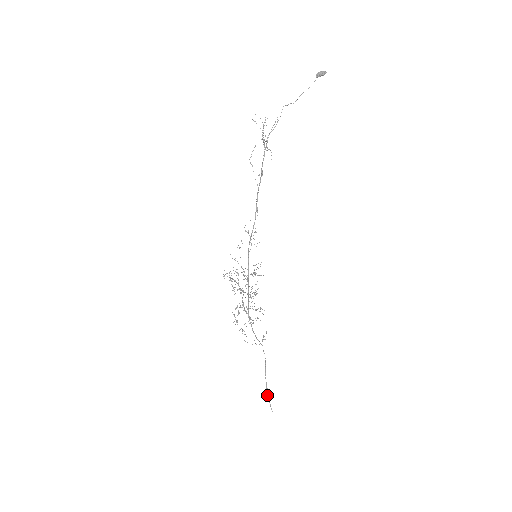
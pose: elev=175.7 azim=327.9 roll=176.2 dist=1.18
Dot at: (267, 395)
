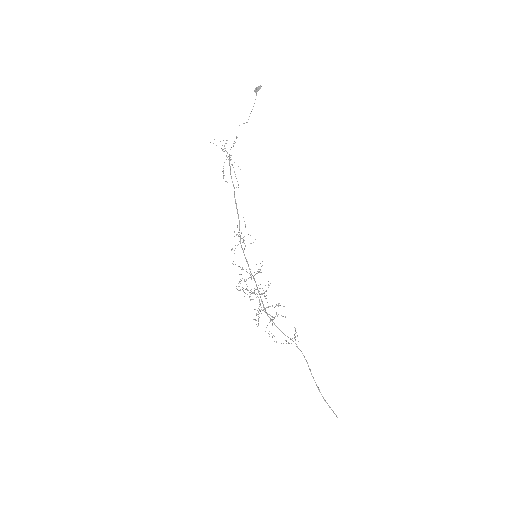
Dot at: (323, 398)
